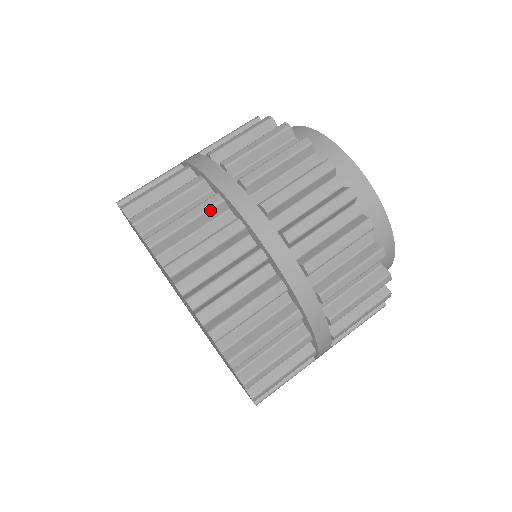
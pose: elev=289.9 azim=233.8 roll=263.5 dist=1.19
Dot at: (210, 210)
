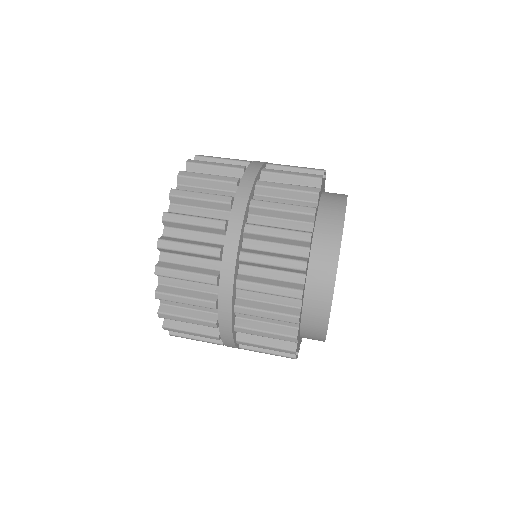
Dot at: (218, 203)
